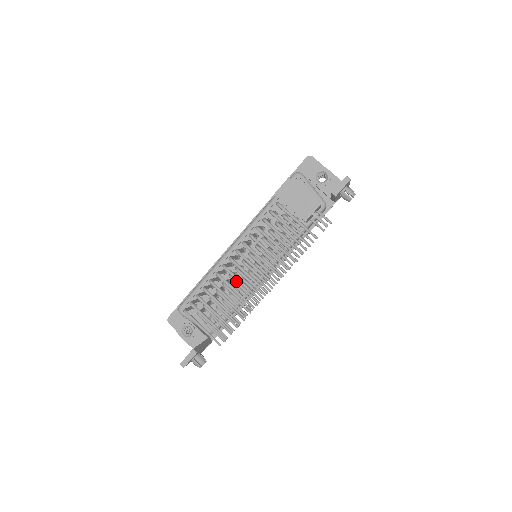
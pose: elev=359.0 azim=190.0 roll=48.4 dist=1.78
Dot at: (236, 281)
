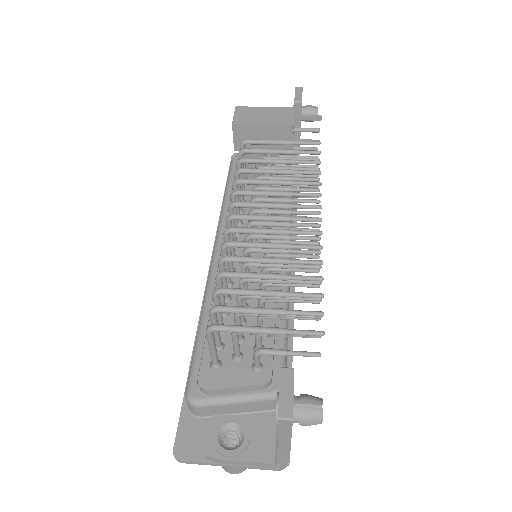
Dot at: occluded
